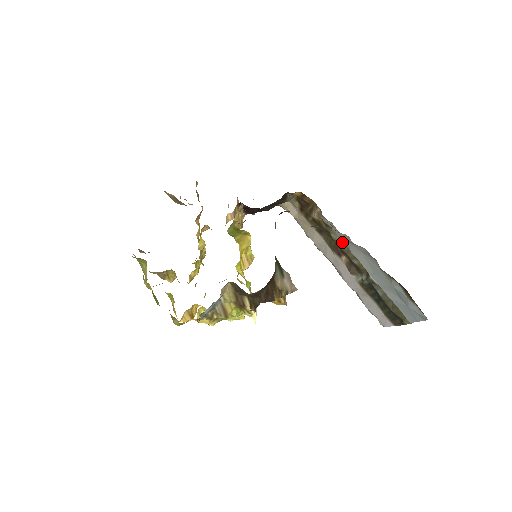
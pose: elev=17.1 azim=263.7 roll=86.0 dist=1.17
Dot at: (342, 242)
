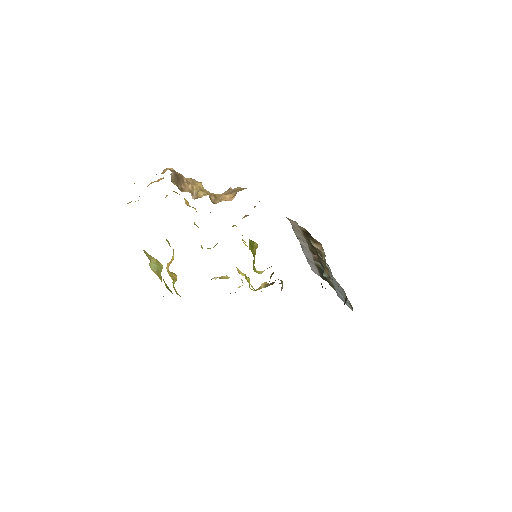
Dot at: (324, 261)
